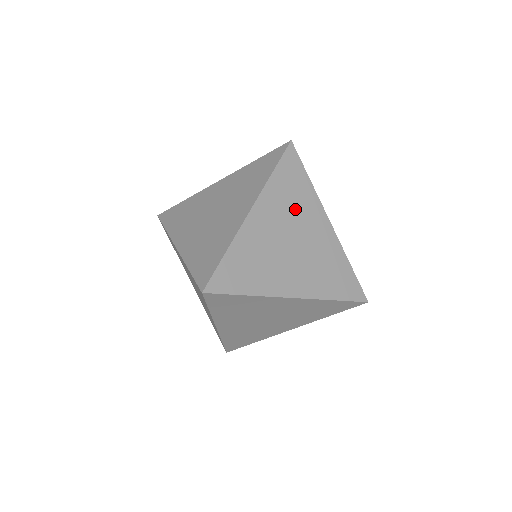
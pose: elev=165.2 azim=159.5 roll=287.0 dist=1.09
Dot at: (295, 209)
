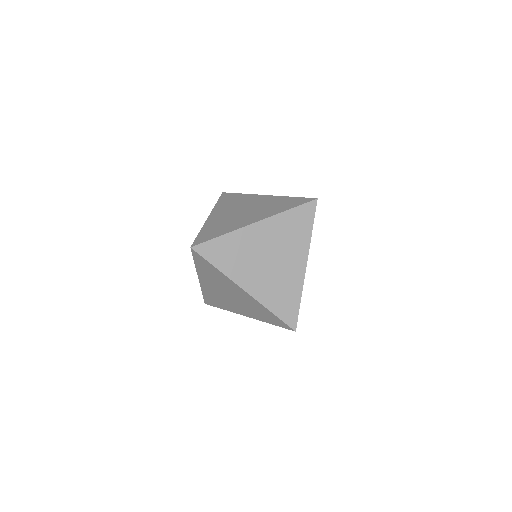
Dot at: (287, 241)
